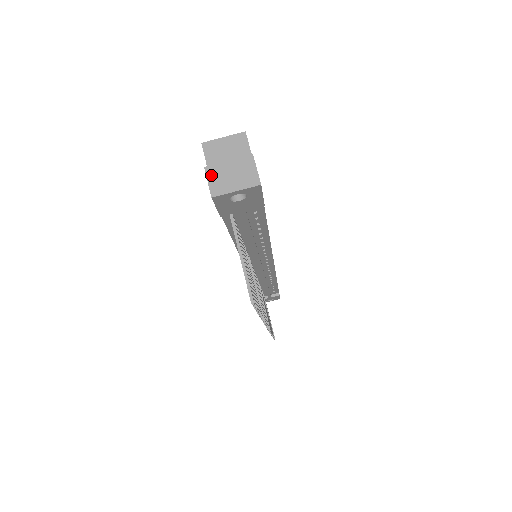
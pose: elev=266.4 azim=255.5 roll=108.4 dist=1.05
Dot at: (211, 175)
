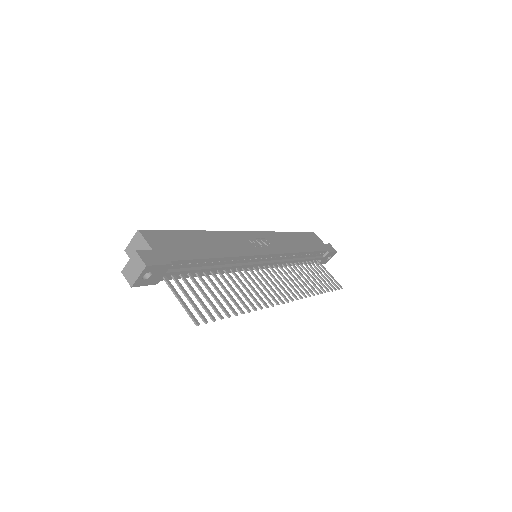
Dot at: (125, 275)
